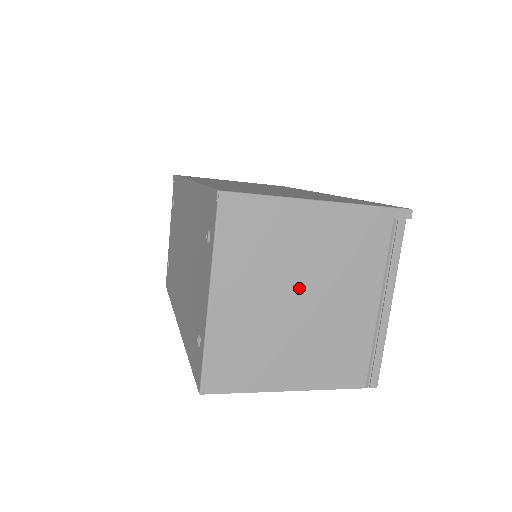
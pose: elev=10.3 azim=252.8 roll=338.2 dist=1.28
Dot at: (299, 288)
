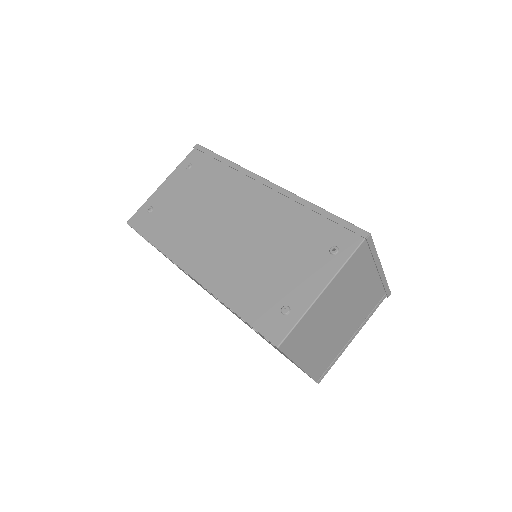
Dot at: (345, 308)
